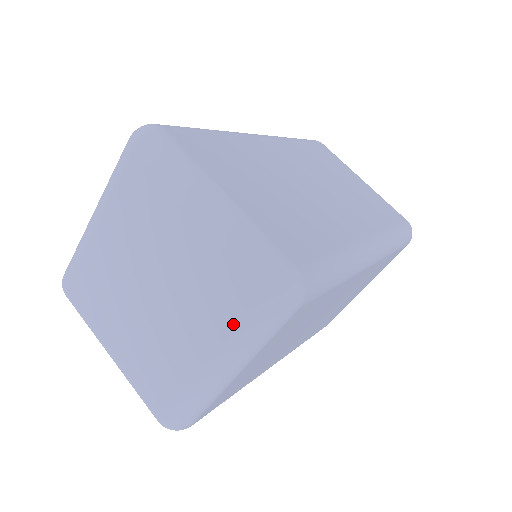
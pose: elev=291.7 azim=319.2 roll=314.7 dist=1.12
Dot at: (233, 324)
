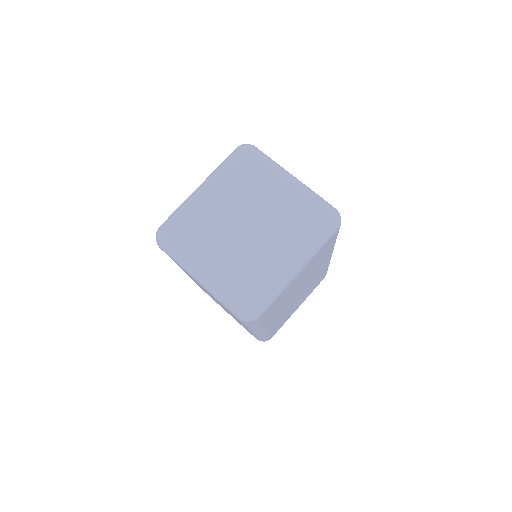
Dot at: (308, 233)
